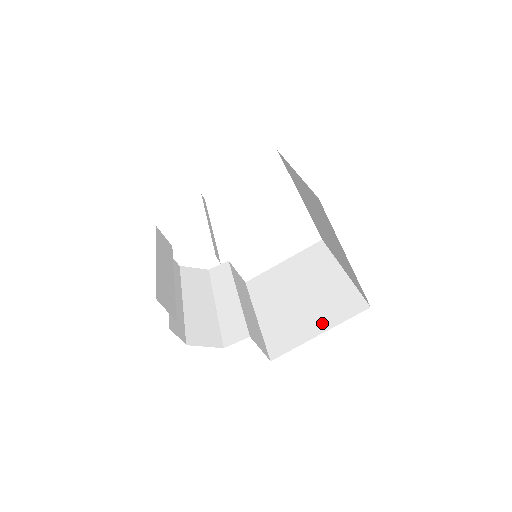
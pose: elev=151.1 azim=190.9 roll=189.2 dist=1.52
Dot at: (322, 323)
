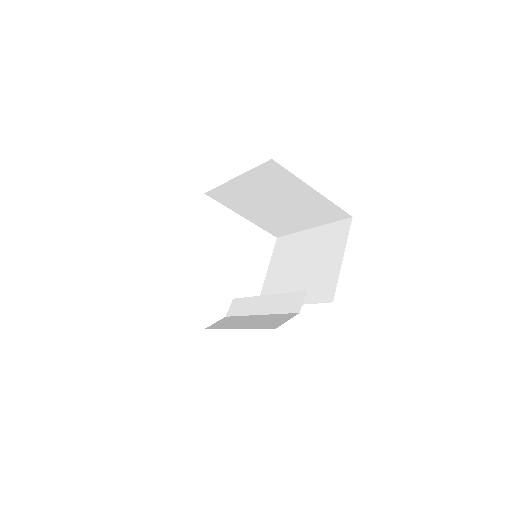
Dot at: (336, 254)
